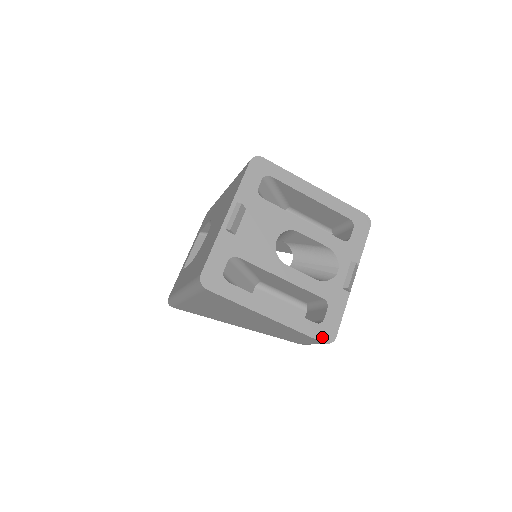
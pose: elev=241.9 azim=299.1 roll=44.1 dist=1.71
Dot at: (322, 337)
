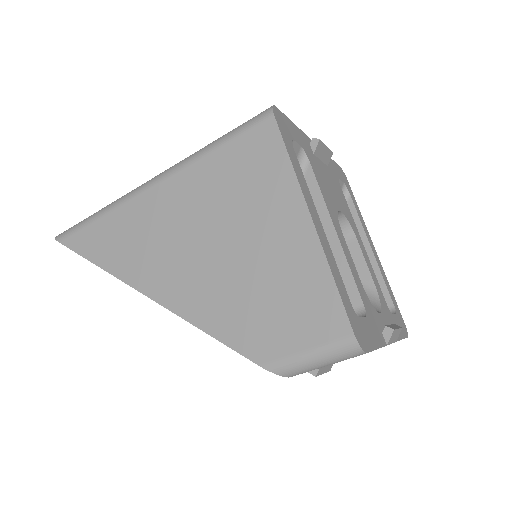
Dot at: (354, 325)
